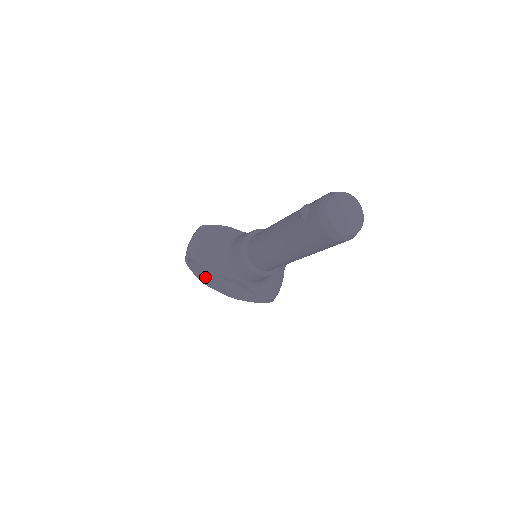
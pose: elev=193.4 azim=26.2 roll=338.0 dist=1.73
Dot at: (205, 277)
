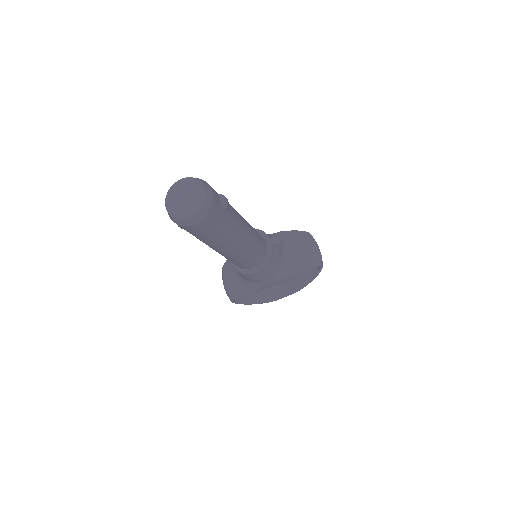
Dot at: (265, 298)
